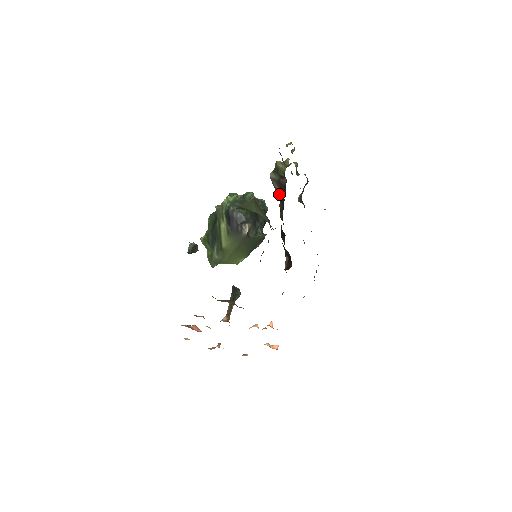
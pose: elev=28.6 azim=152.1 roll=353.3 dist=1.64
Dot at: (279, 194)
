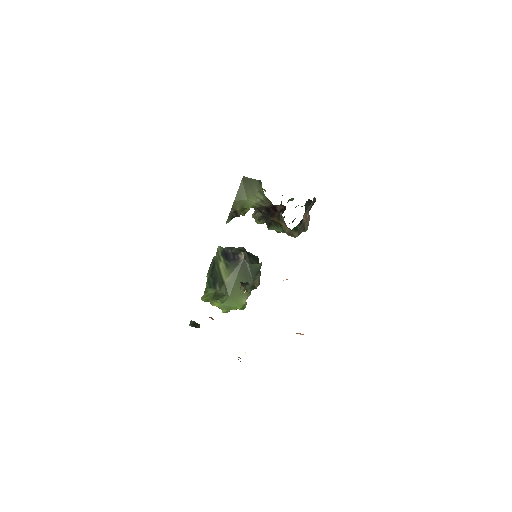
Dot at: (263, 217)
